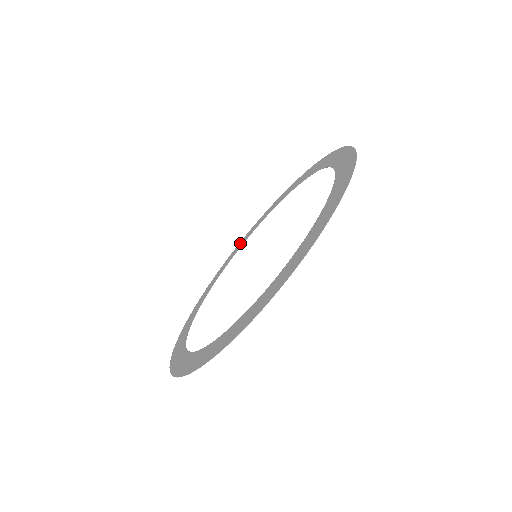
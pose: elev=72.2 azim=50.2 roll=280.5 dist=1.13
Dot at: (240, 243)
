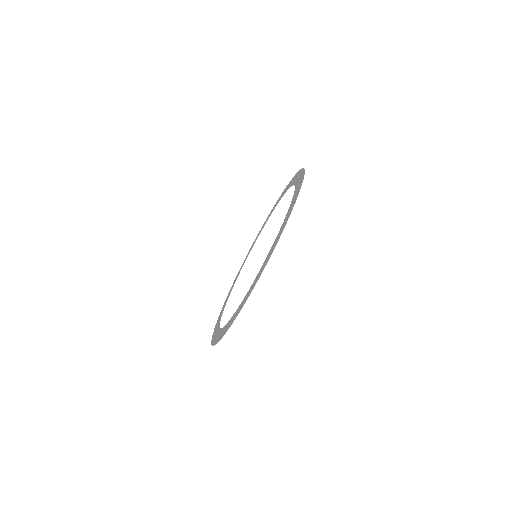
Dot at: (283, 192)
